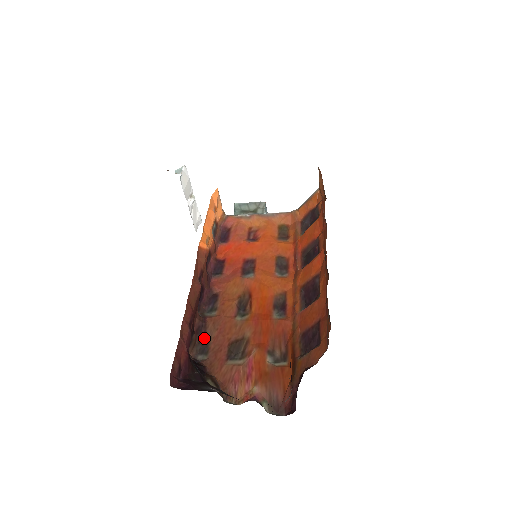
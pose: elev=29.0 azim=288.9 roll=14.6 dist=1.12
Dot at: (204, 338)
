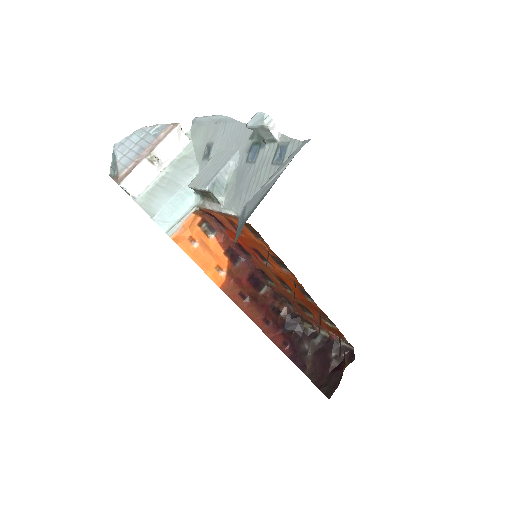
Dot at: (282, 297)
